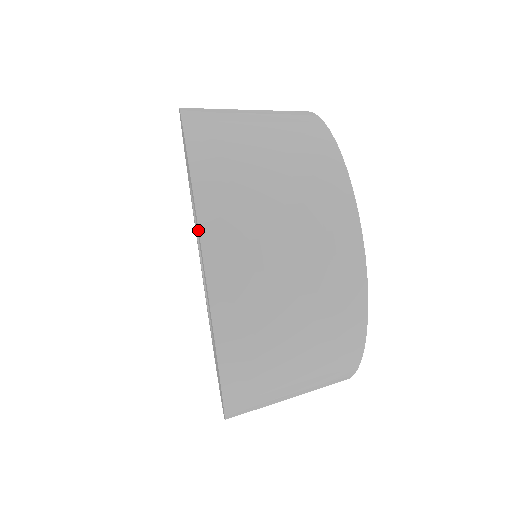
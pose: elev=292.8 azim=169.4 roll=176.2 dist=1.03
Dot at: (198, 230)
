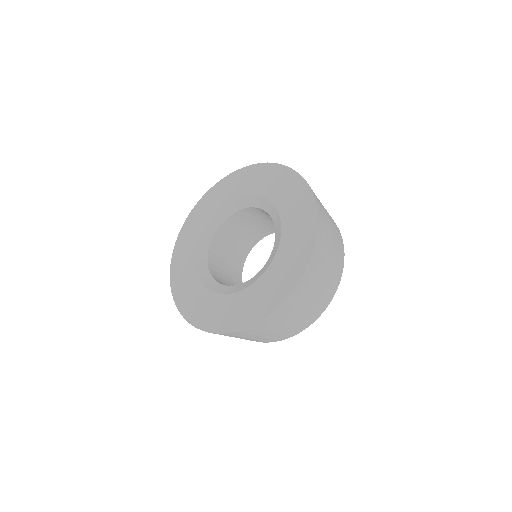
Dot at: (298, 276)
